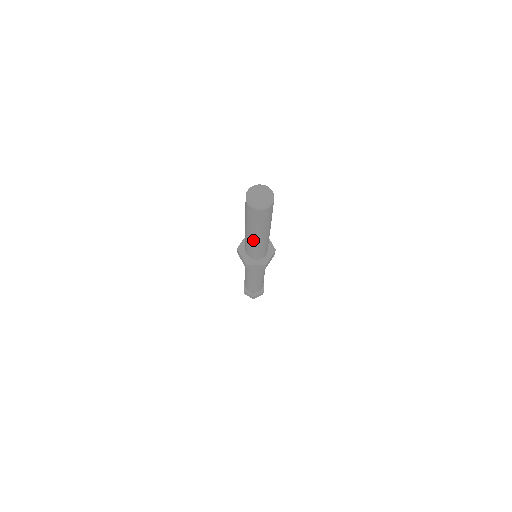
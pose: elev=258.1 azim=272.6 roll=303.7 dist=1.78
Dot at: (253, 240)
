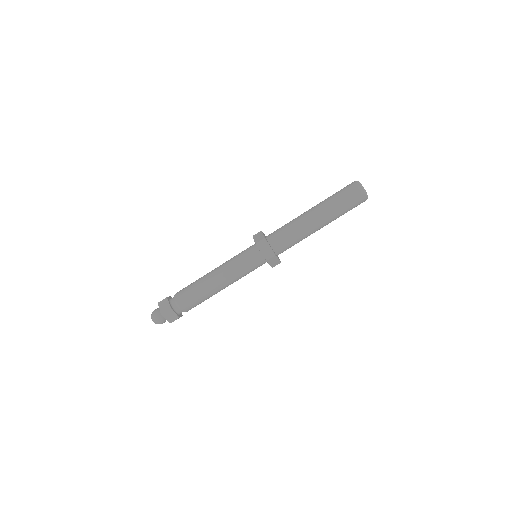
Dot at: (308, 219)
